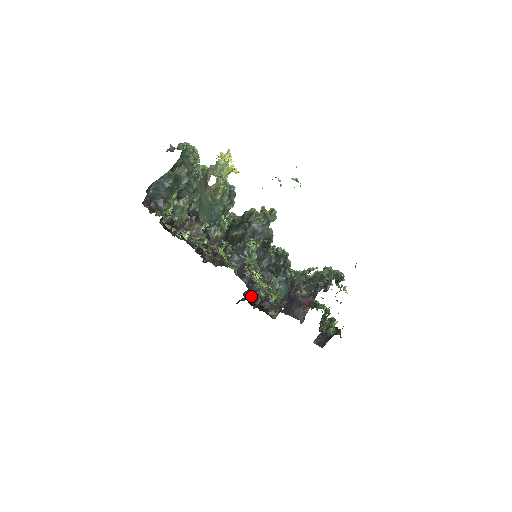
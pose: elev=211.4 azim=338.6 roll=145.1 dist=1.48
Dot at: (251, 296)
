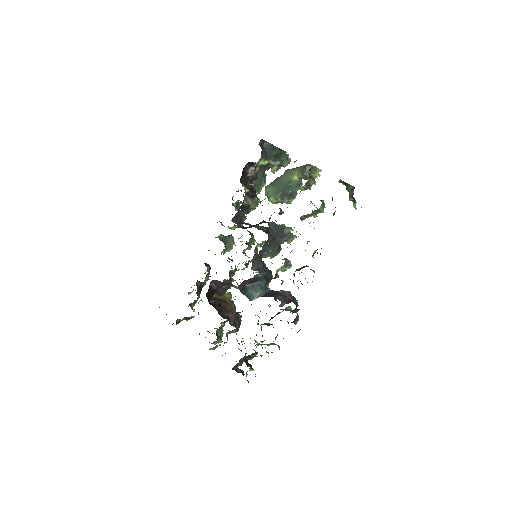
Dot at: (209, 293)
